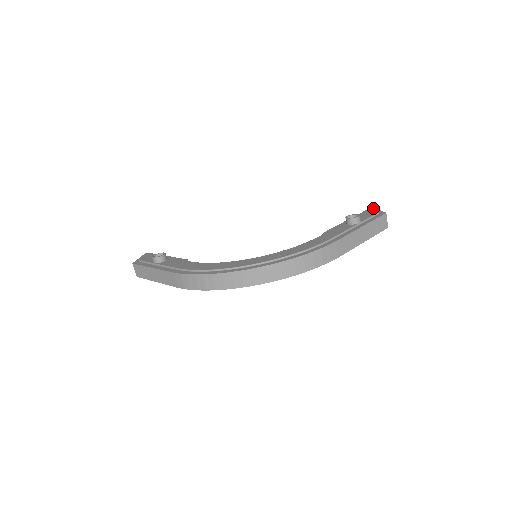
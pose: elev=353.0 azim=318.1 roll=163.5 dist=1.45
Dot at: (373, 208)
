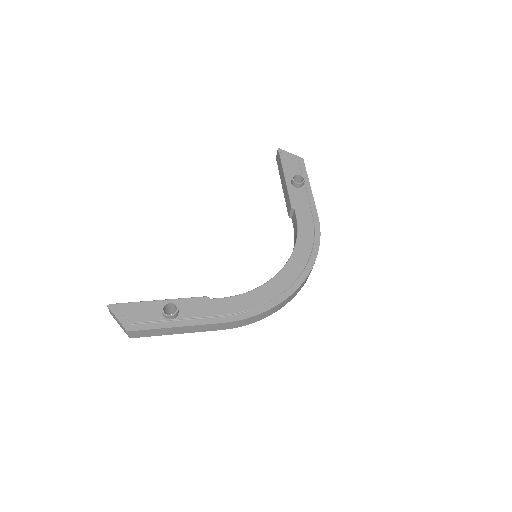
Dot at: (280, 150)
